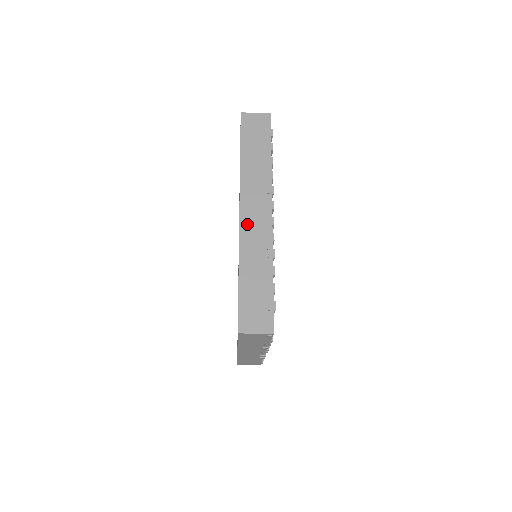
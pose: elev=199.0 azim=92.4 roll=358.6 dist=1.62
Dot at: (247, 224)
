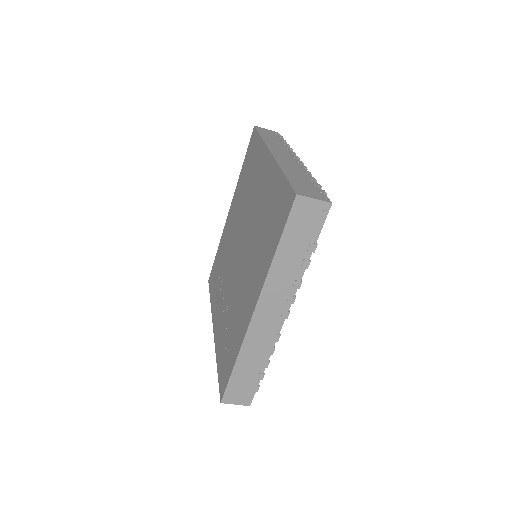
Dot at: (280, 157)
